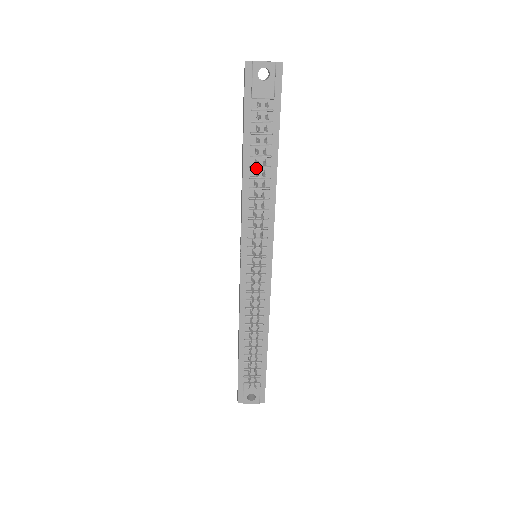
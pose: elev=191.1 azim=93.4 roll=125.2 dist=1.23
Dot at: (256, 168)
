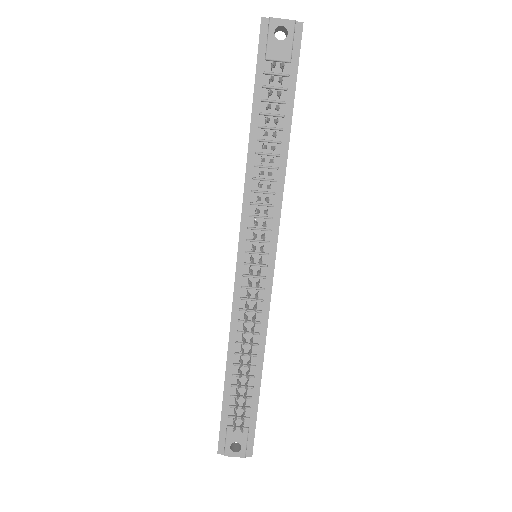
Dot at: (264, 142)
